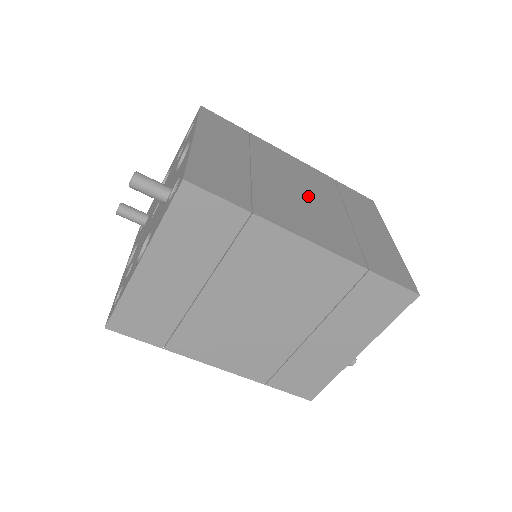
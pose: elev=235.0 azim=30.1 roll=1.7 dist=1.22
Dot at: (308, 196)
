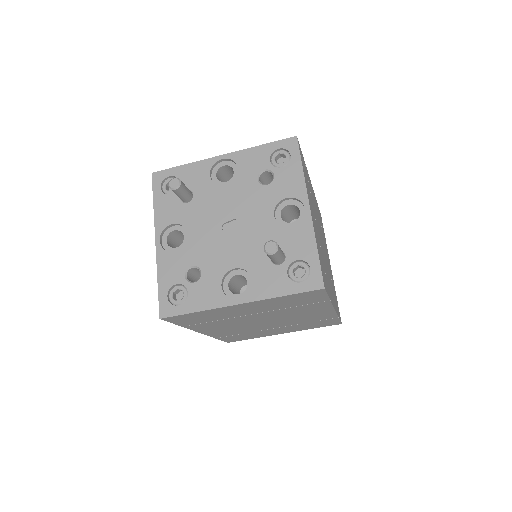
Dot at: (323, 245)
